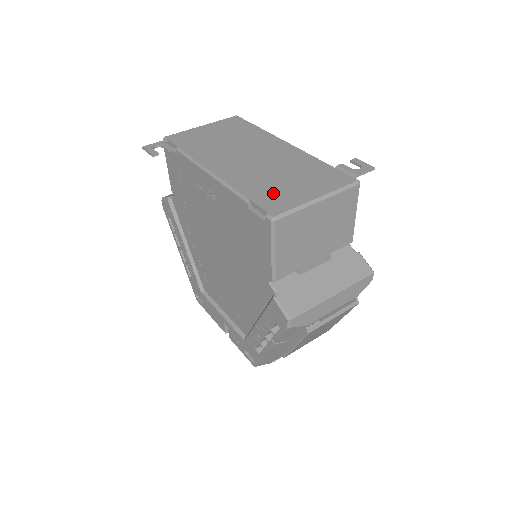
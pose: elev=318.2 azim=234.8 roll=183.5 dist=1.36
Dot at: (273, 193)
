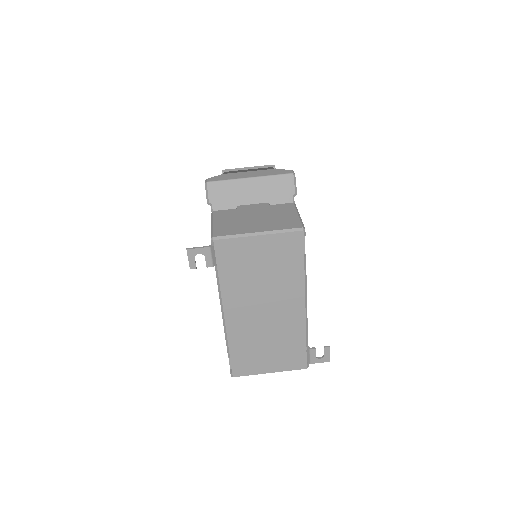
Dot at: (248, 358)
